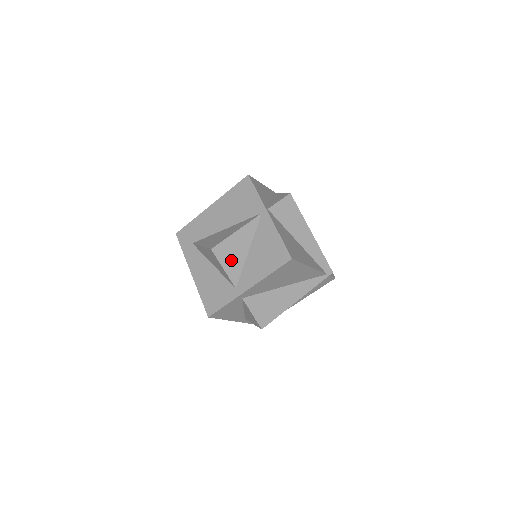
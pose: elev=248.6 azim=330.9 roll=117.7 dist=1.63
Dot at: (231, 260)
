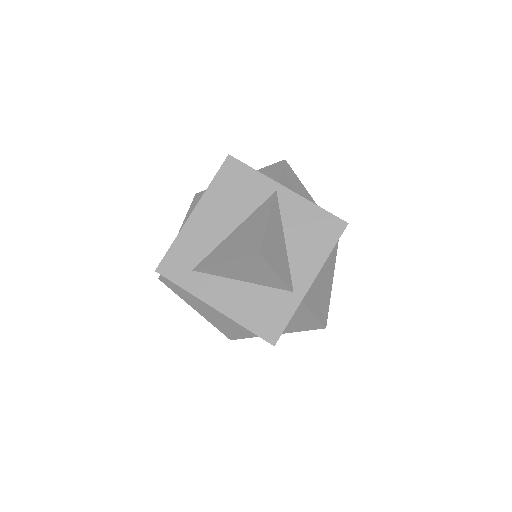
Dot at: (277, 259)
